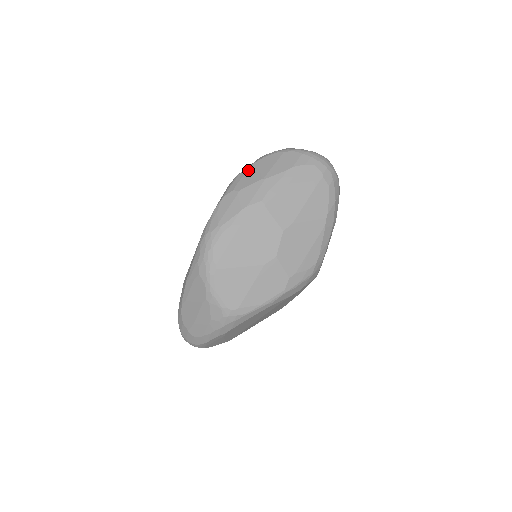
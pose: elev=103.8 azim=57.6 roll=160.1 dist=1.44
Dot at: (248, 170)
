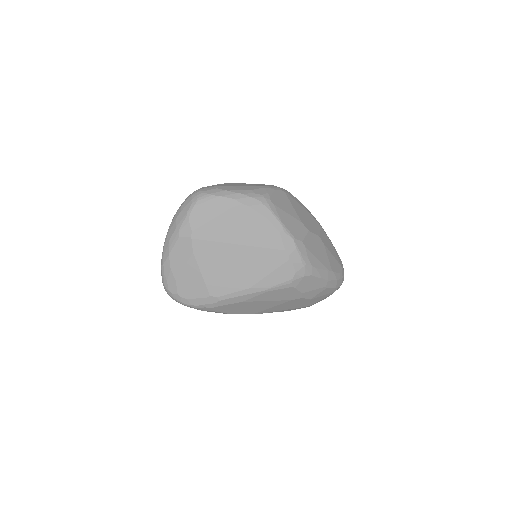
Dot at: occluded
